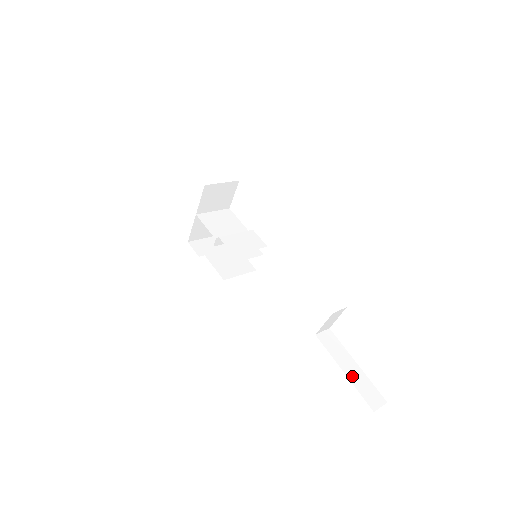
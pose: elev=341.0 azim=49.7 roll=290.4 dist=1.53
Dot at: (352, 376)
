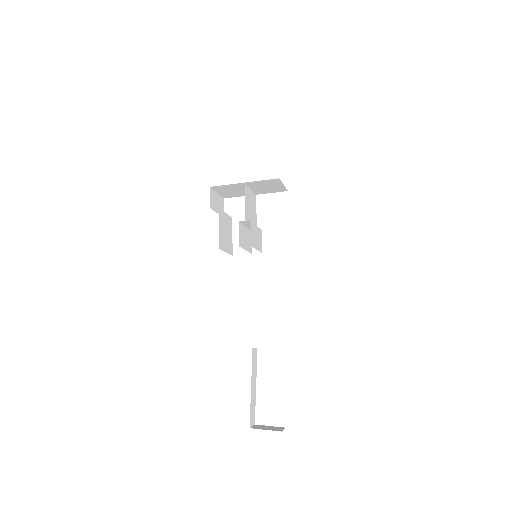
Dot at: (252, 394)
